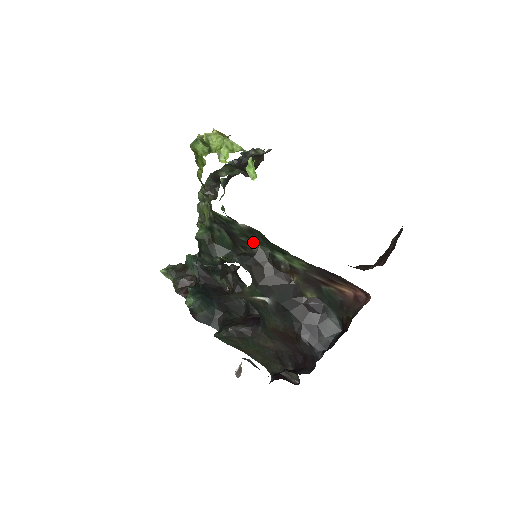
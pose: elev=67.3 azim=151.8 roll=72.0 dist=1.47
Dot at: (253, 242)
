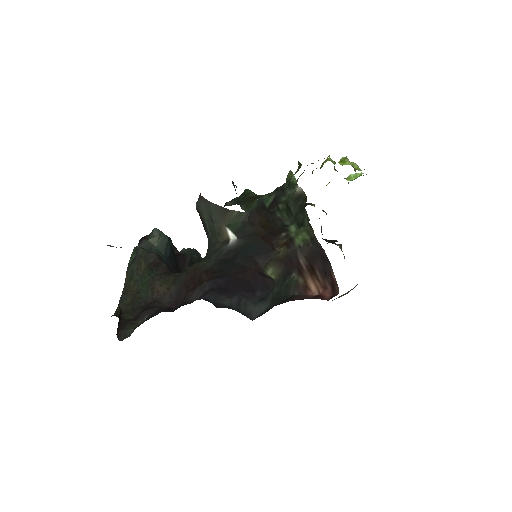
Dot at: (285, 212)
